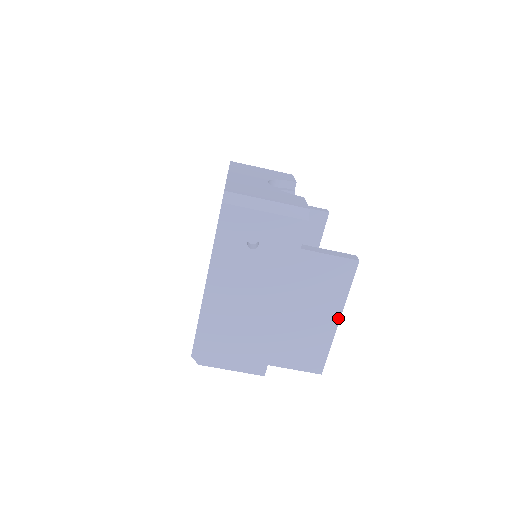
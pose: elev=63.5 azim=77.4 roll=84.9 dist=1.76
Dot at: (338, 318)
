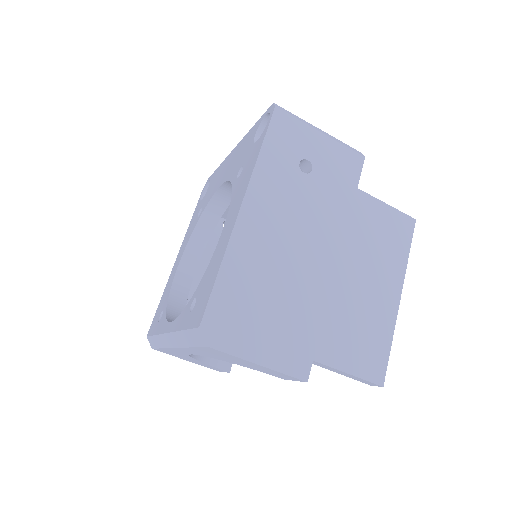
Dot at: (399, 294)
